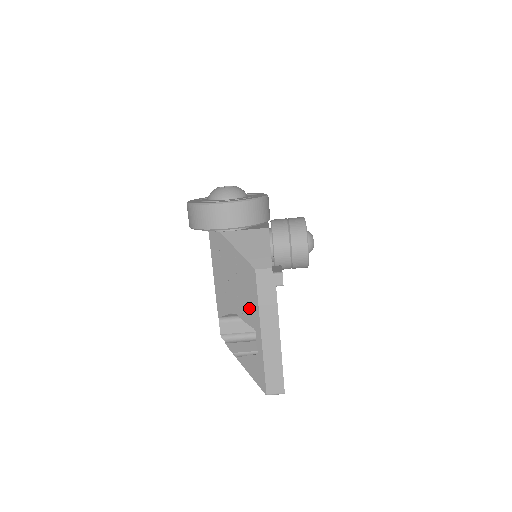
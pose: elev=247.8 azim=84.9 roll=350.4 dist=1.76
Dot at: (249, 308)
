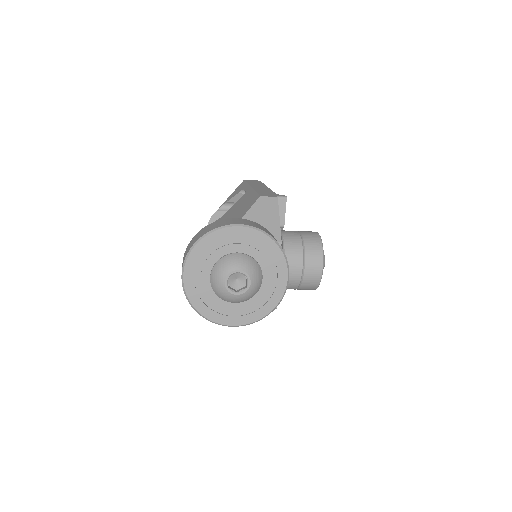
Dot at: occluded
